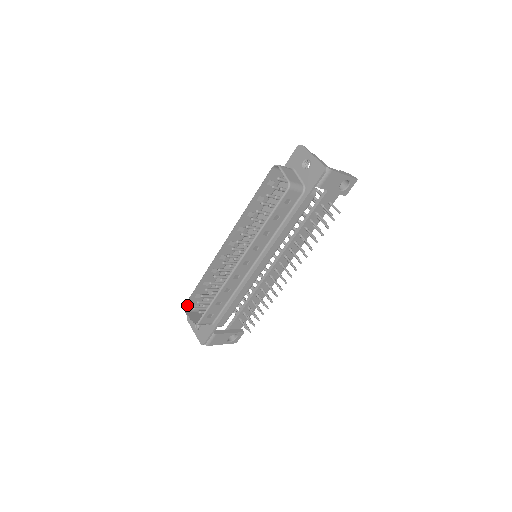
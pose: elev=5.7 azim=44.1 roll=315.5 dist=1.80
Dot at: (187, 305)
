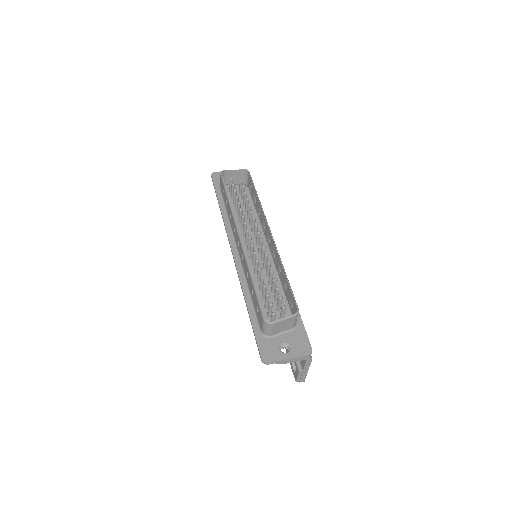
Dot at: (264, 320)
